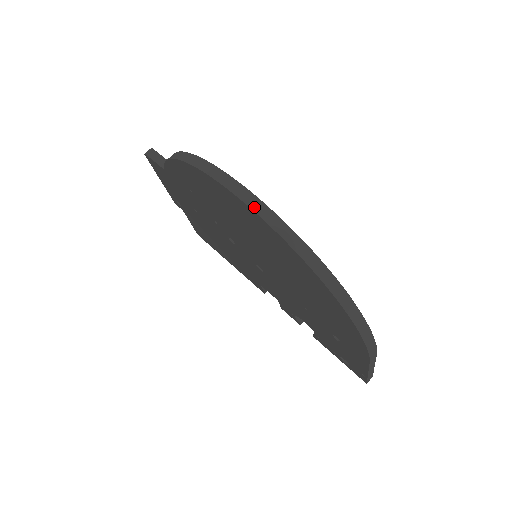
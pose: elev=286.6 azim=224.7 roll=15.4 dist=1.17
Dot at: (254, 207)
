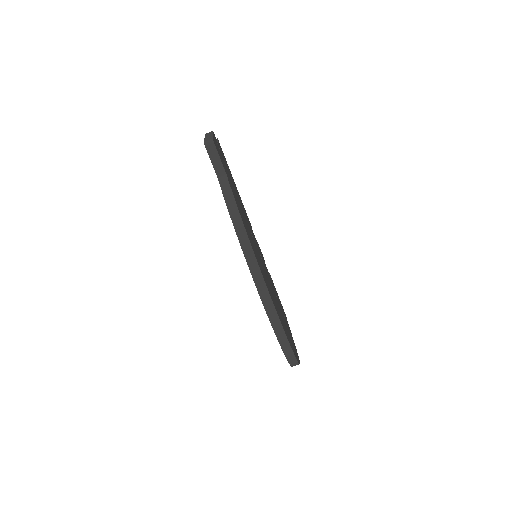
Dot at: (276, 331)
